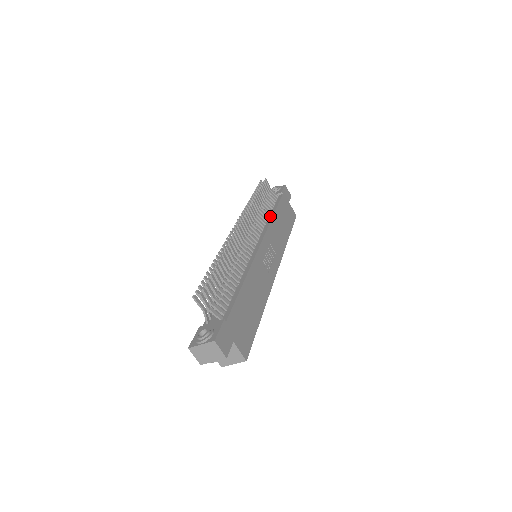
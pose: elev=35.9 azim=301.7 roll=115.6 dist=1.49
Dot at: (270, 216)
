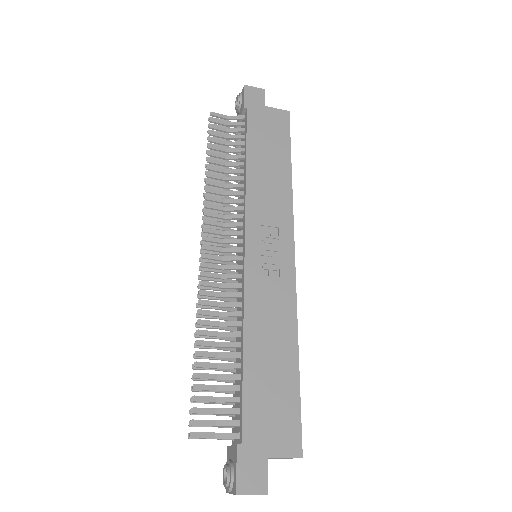
Dot at: (244, 173)
